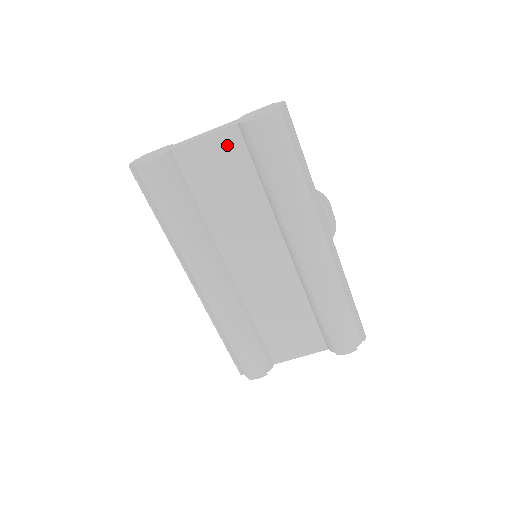
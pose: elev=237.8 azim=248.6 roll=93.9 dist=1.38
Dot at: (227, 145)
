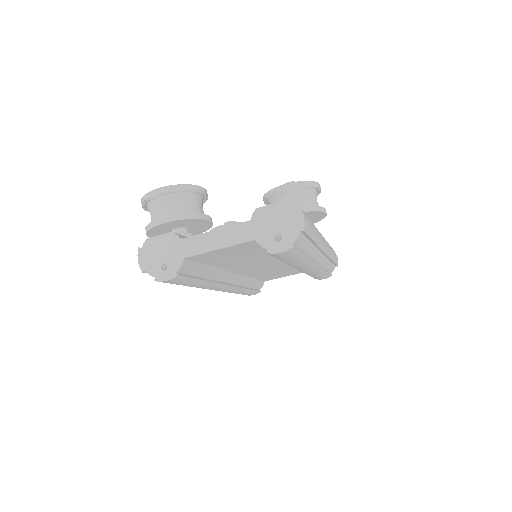
Dot at: (242, 247)
